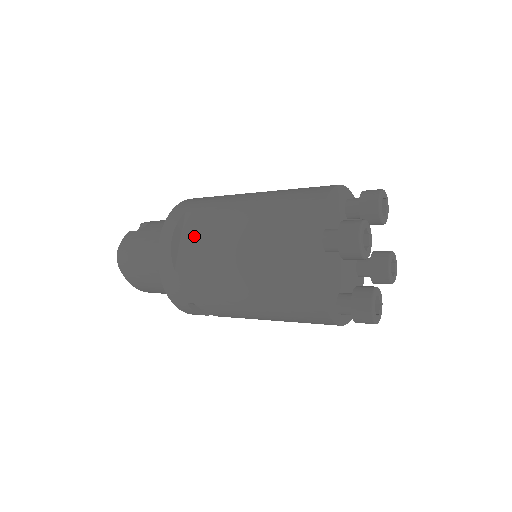
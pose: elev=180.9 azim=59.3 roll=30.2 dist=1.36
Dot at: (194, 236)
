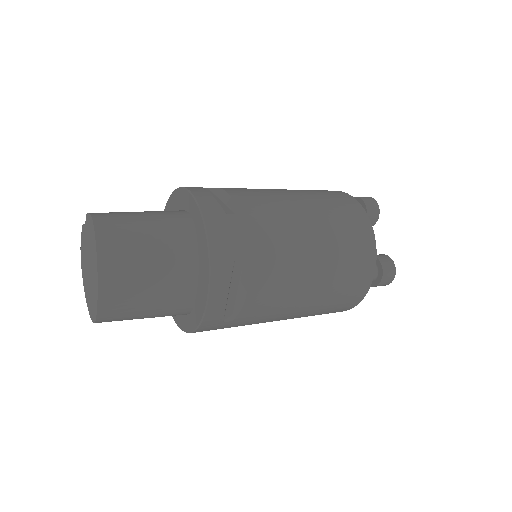
Dot at: (237, 191)
